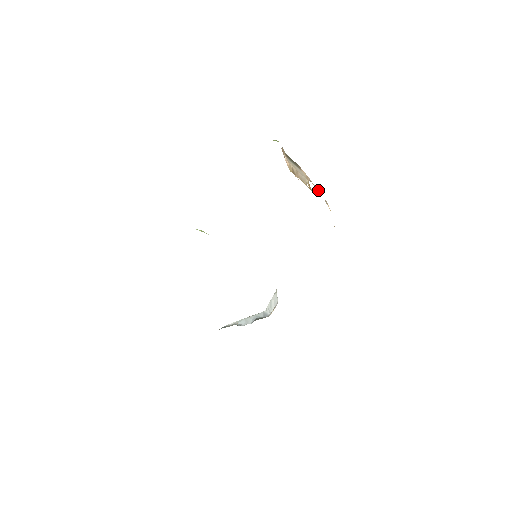
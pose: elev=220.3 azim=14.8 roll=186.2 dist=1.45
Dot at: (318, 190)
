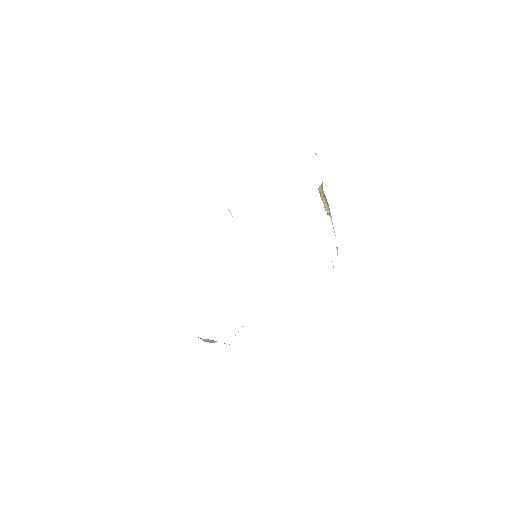
Dot at: (335, 235)
